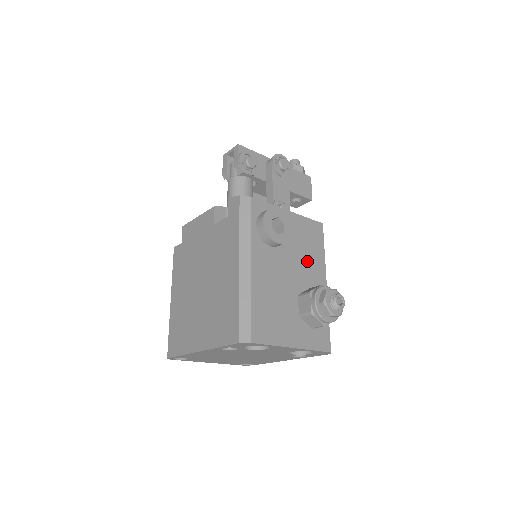
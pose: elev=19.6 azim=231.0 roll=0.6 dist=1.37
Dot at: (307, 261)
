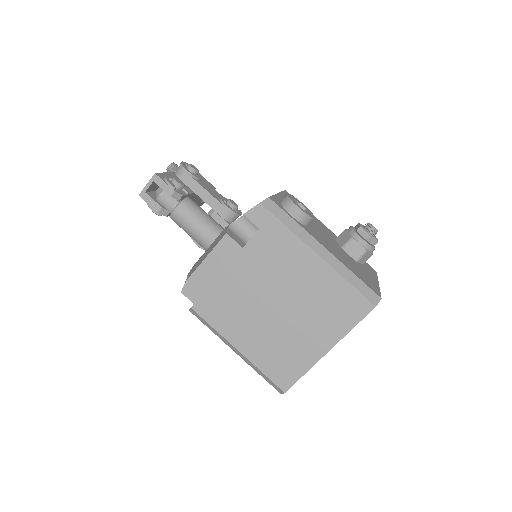
Dot at: (315, 222)
